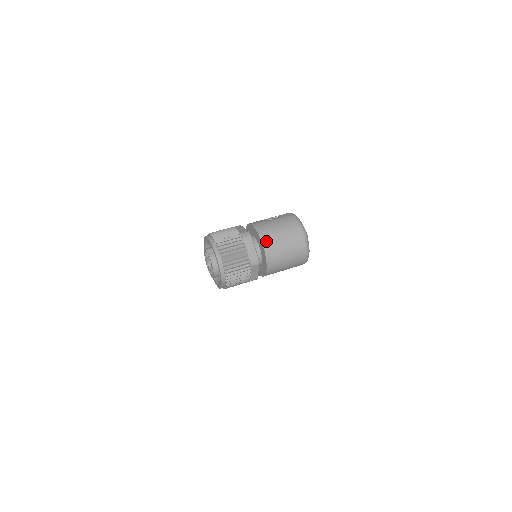
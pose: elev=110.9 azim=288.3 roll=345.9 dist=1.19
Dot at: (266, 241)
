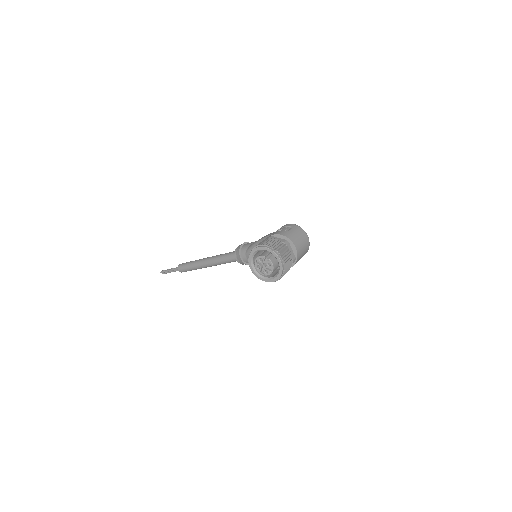
Dot at: (296, 245)
